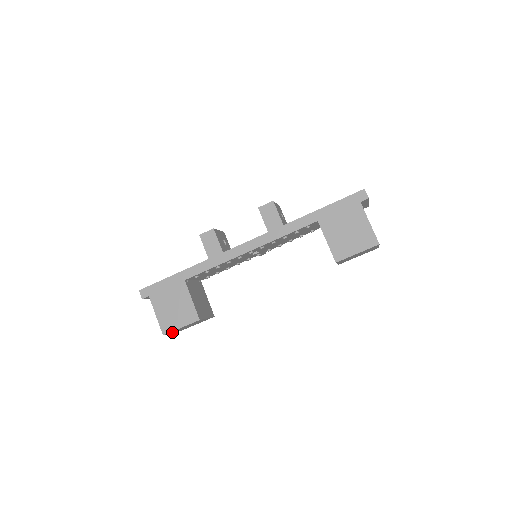
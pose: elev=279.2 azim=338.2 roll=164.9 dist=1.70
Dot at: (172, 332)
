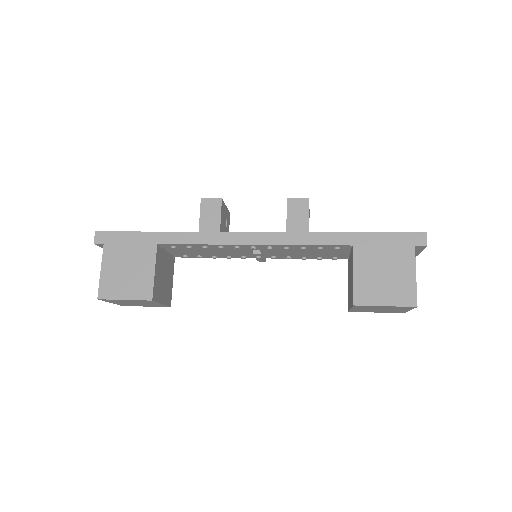
Dot at: (111, 301)
